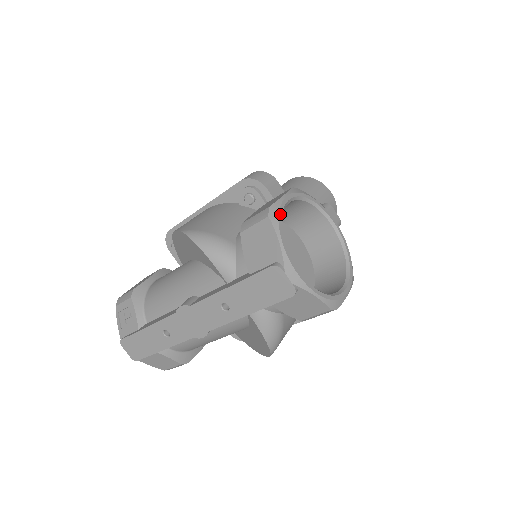
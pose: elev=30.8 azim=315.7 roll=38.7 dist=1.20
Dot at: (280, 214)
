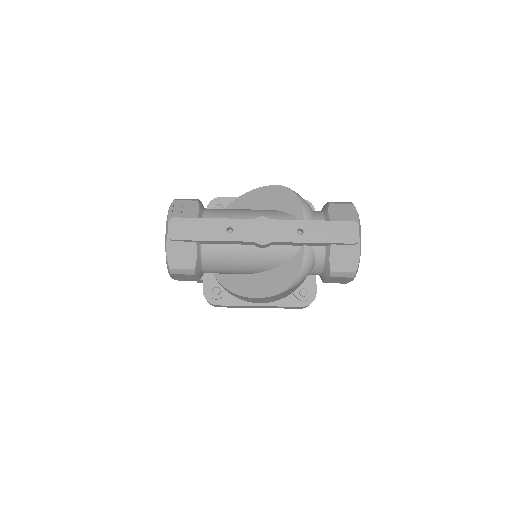
Dot at: occluded
